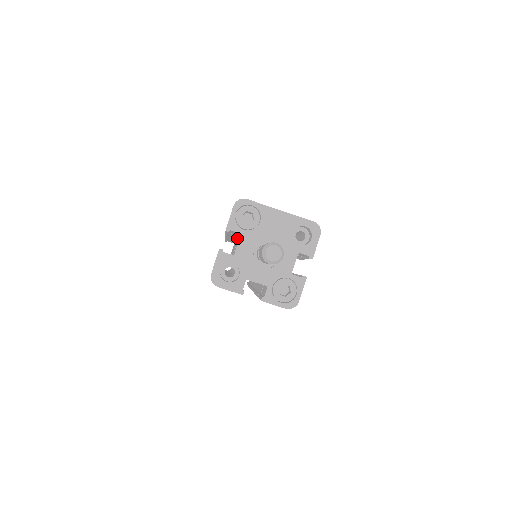
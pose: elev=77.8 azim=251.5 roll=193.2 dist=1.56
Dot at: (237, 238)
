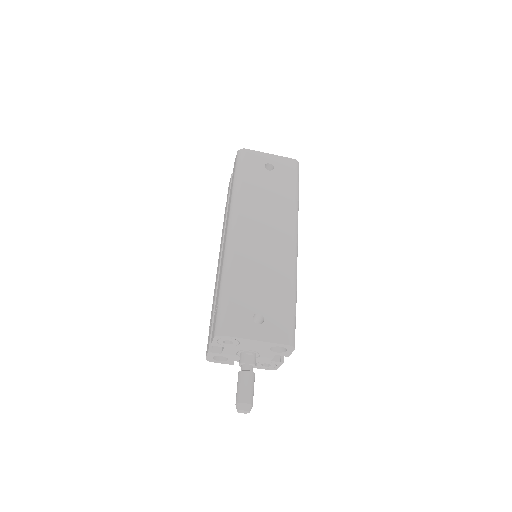
Dot at: occluded
